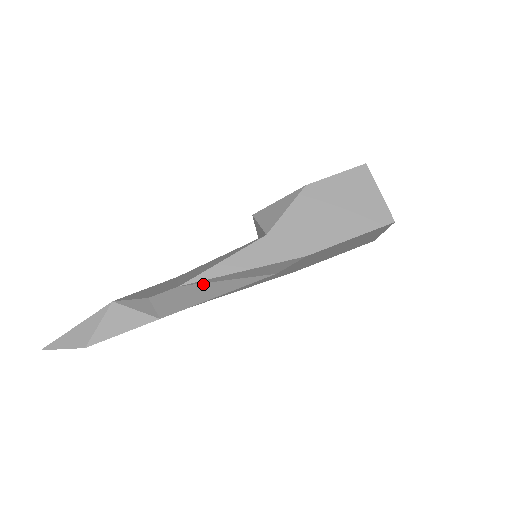
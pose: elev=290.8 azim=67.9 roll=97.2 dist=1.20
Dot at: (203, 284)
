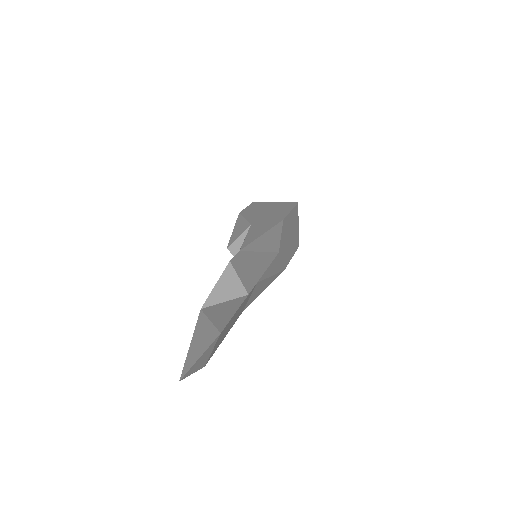
Dot at: (250, 253)
